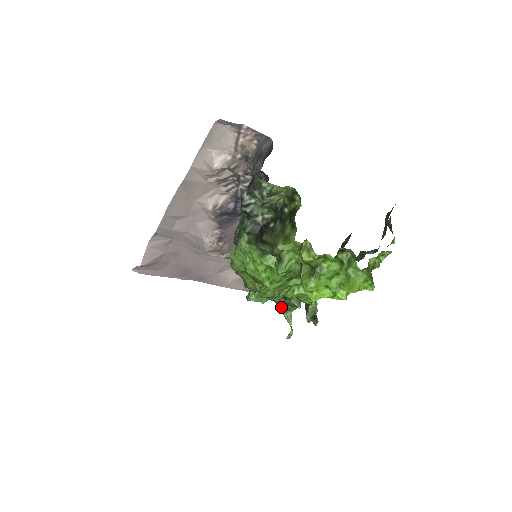
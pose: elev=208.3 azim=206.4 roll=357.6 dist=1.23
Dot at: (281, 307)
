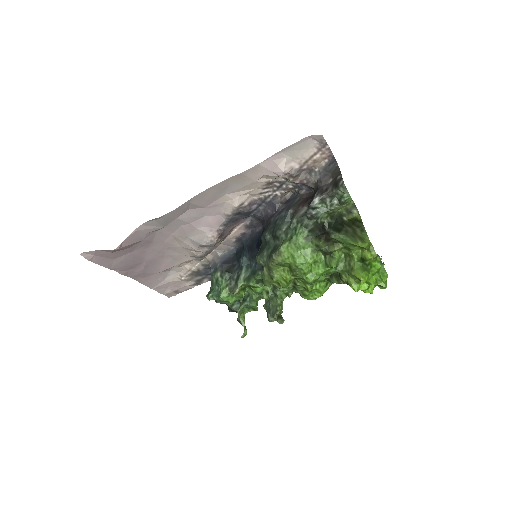
Dot at: (239, 308)
